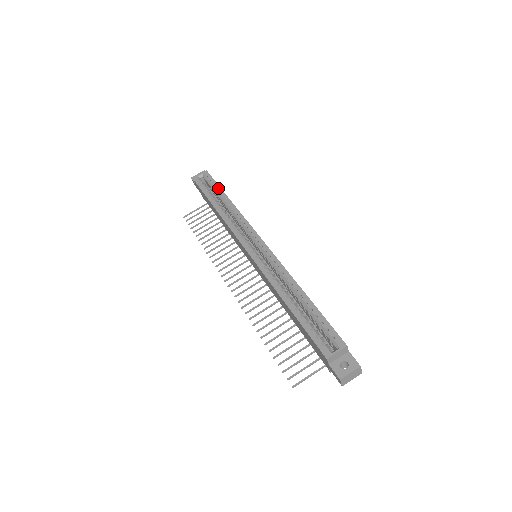
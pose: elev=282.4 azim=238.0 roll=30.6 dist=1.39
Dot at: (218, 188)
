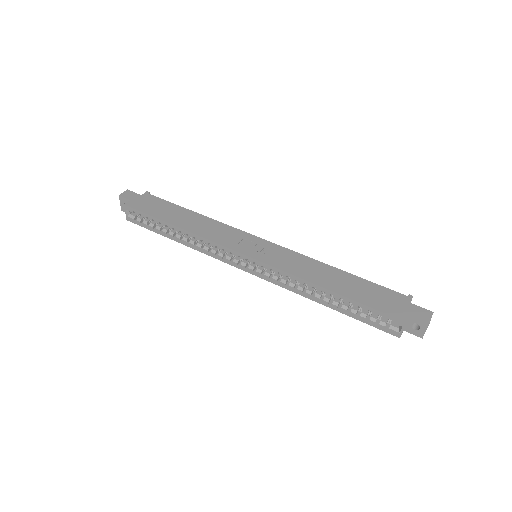
Dot at: (156, 220)
